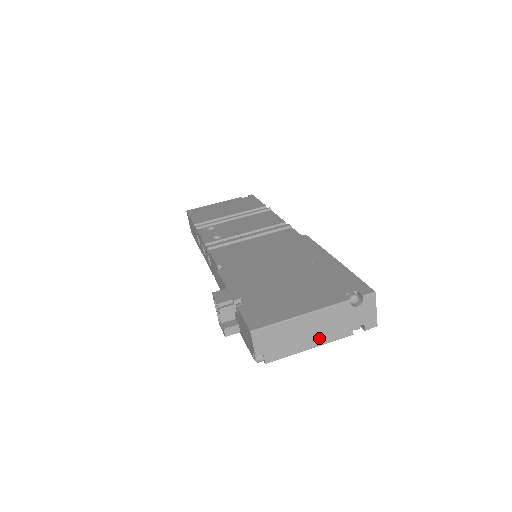
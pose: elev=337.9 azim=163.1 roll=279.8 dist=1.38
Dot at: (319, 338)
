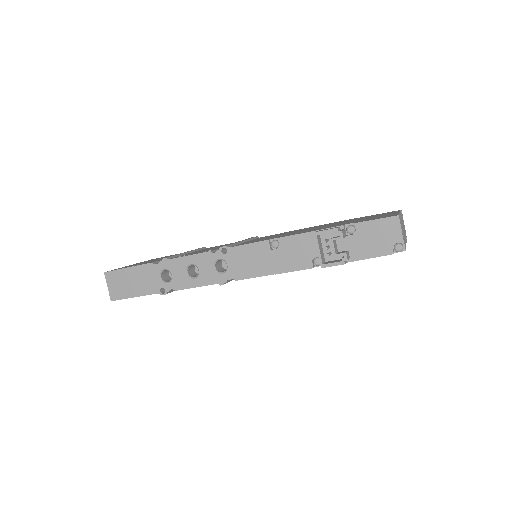
Dot at: occluded
